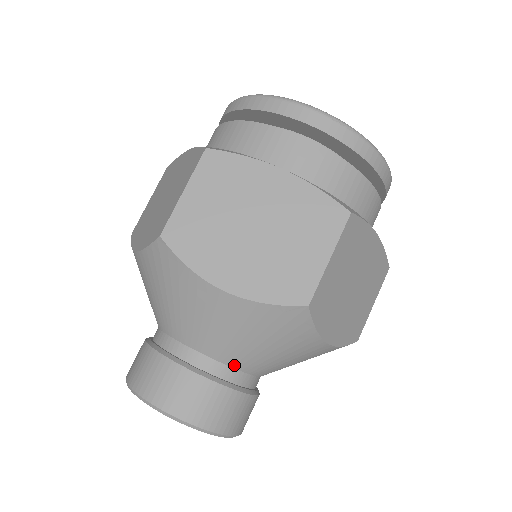
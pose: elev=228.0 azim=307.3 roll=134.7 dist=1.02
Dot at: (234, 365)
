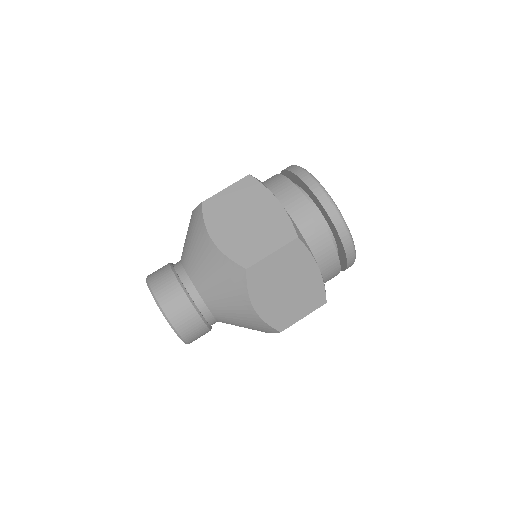
Dot at: (201, 293)
